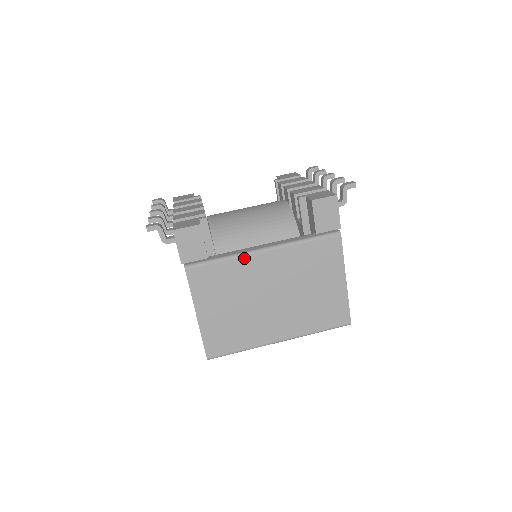
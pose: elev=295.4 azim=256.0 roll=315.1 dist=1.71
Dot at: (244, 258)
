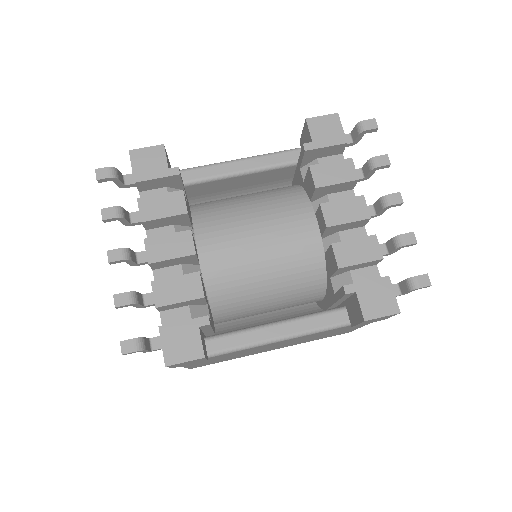
Dot at: occluded
